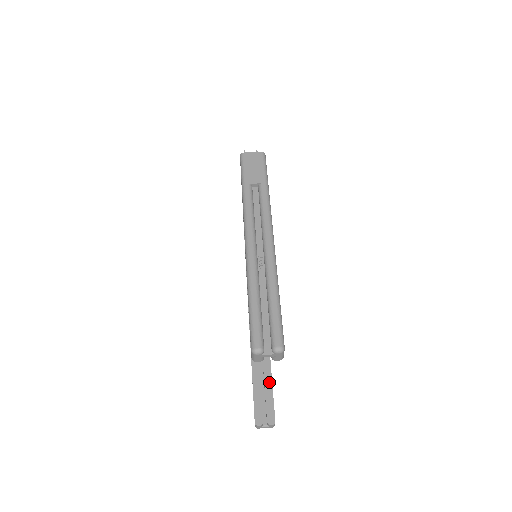
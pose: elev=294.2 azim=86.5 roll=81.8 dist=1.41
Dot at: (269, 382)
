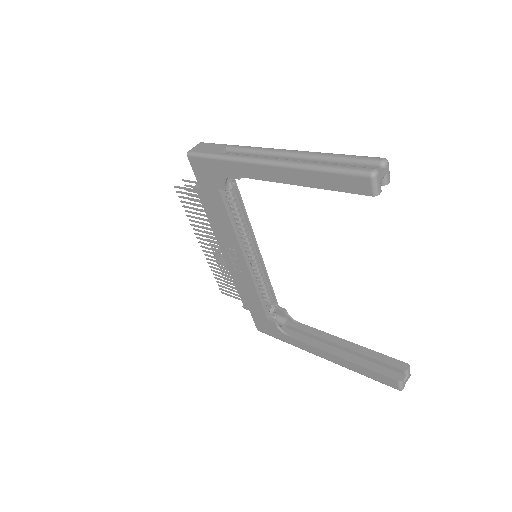
Dot at: (365, 350)
